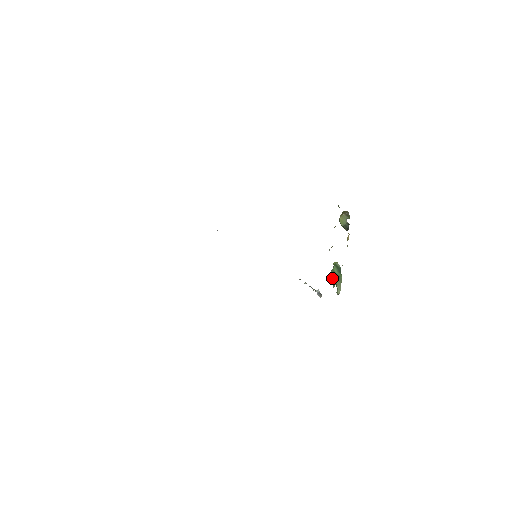
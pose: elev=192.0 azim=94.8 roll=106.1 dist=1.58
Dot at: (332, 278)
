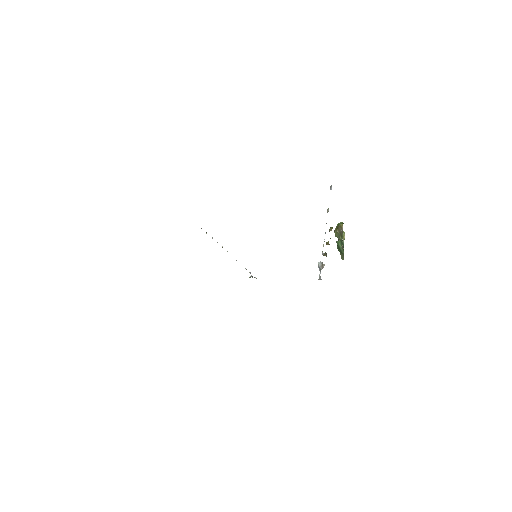
Dot at: (337, 248)
